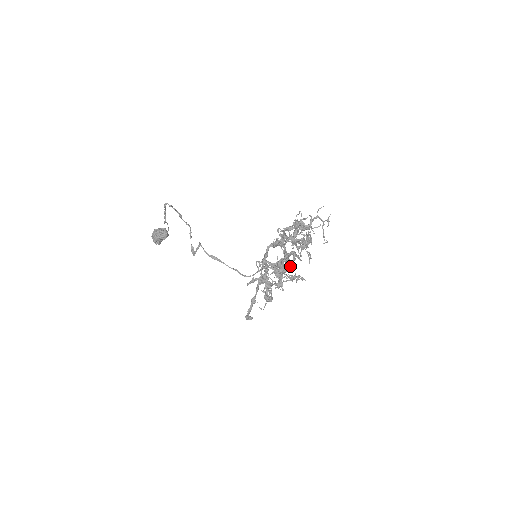
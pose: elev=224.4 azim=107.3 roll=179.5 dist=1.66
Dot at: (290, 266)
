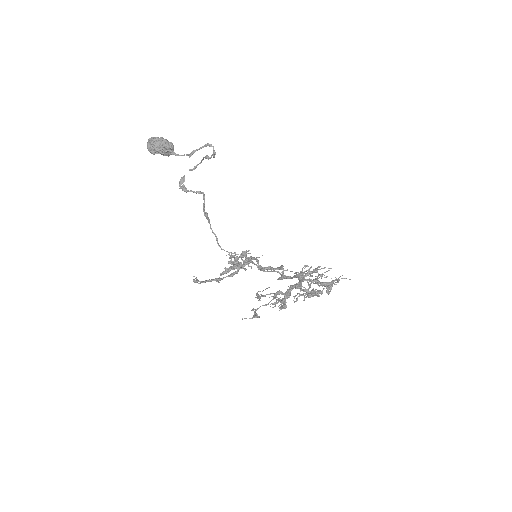
Dot at: (269, 271)
